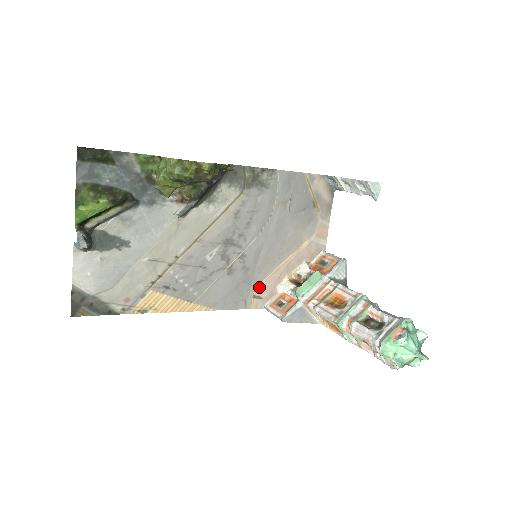
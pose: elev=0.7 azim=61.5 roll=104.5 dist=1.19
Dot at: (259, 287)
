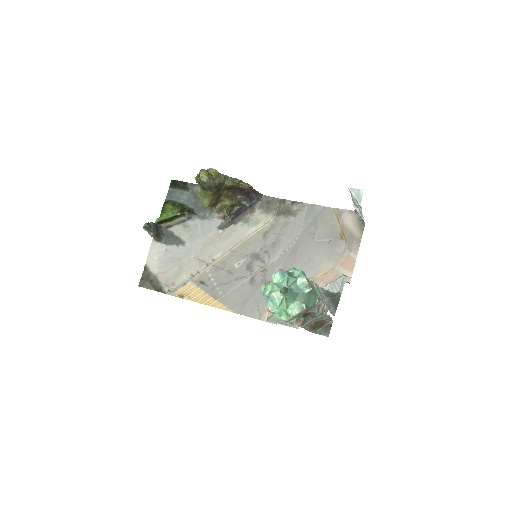
Dot at: occluded
